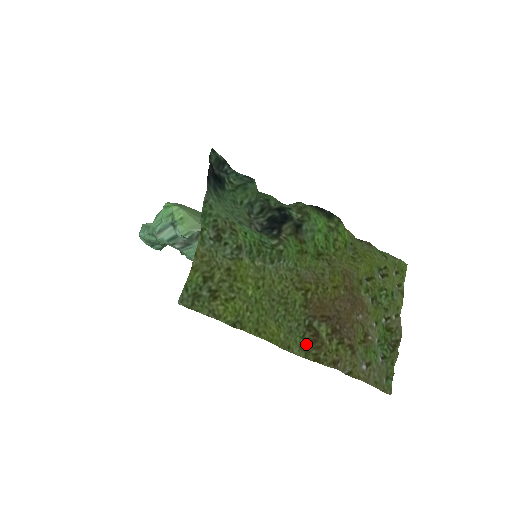
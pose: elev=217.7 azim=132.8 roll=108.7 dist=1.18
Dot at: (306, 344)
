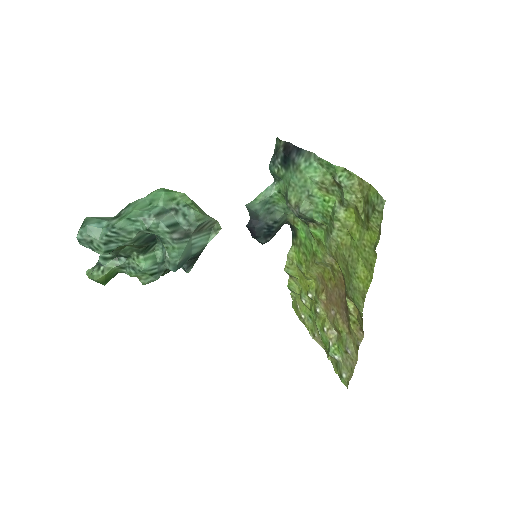
Dot at: (356, 305)
